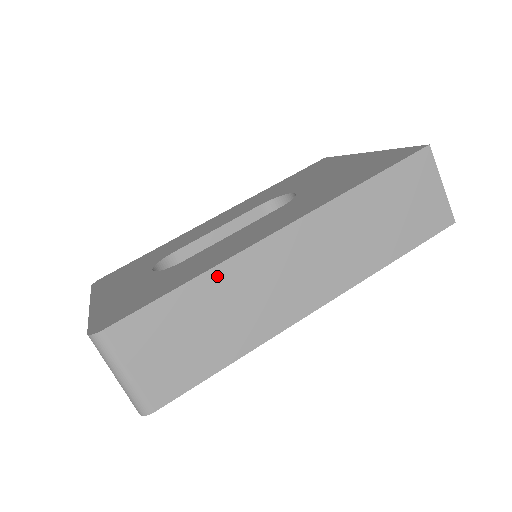
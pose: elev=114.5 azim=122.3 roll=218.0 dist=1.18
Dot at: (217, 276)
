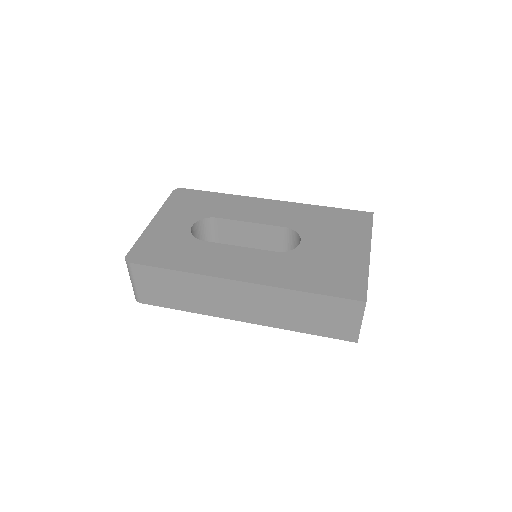
Dot at: (195, 278)
